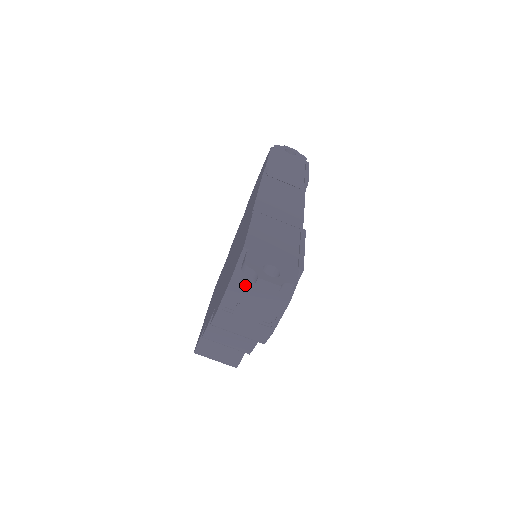
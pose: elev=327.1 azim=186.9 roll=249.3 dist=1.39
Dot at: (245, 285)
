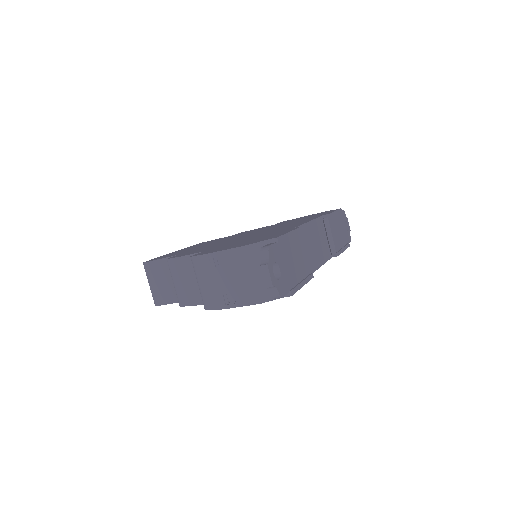
Dot at: (248, 260)
